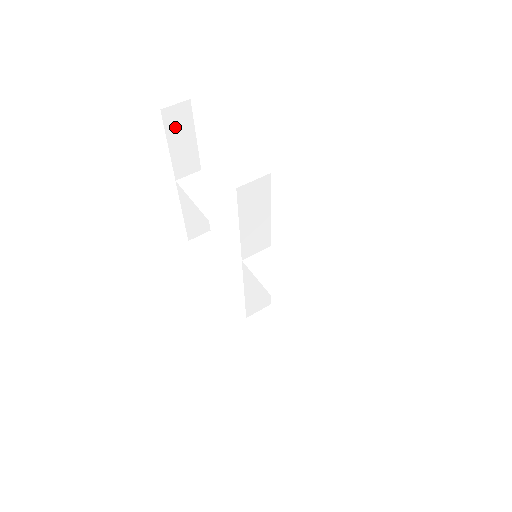
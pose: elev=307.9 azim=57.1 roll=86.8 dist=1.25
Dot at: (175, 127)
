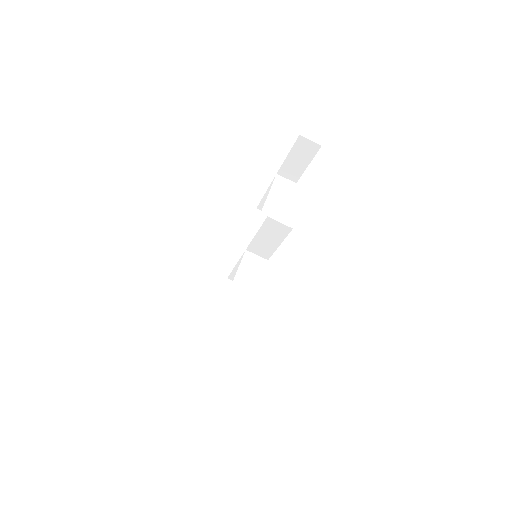
Dot at: (300, 150)
